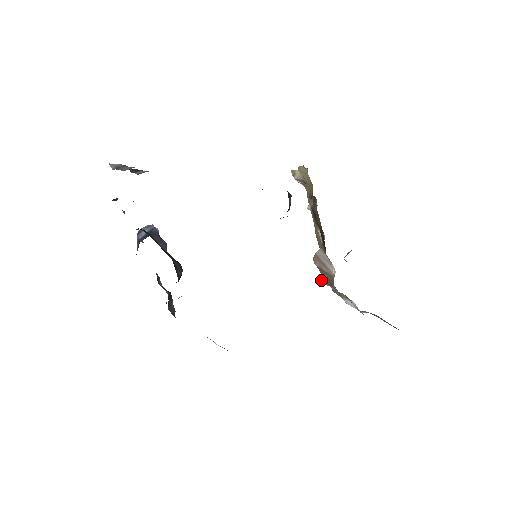
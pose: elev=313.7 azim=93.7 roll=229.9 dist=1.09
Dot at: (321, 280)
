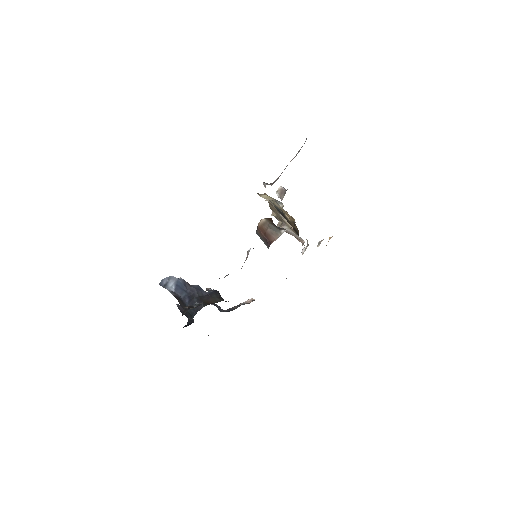
Dot at: occluded
